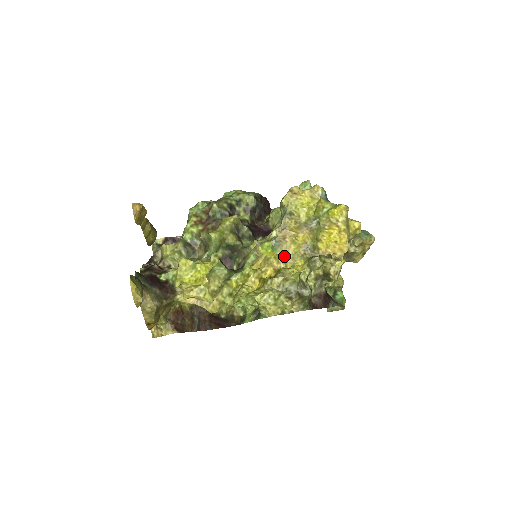
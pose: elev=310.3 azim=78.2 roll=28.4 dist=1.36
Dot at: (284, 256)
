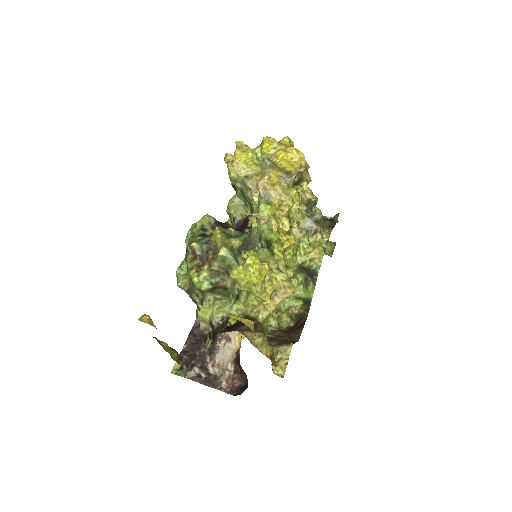
Dot at: (280, 200)
